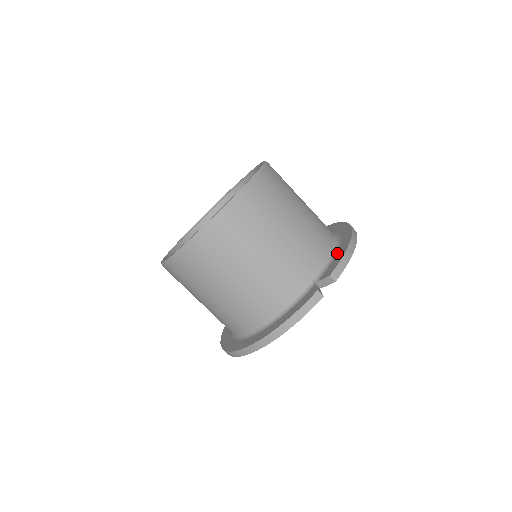
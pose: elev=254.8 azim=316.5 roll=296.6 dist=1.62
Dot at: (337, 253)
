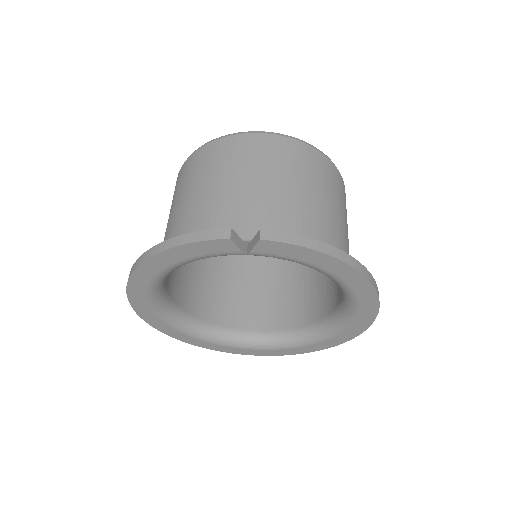
Dot at: occluded
